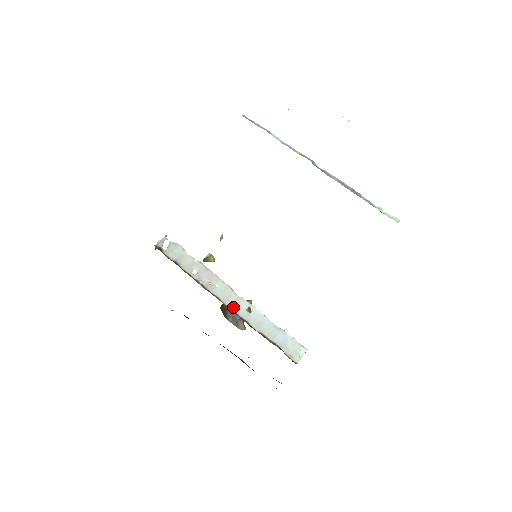
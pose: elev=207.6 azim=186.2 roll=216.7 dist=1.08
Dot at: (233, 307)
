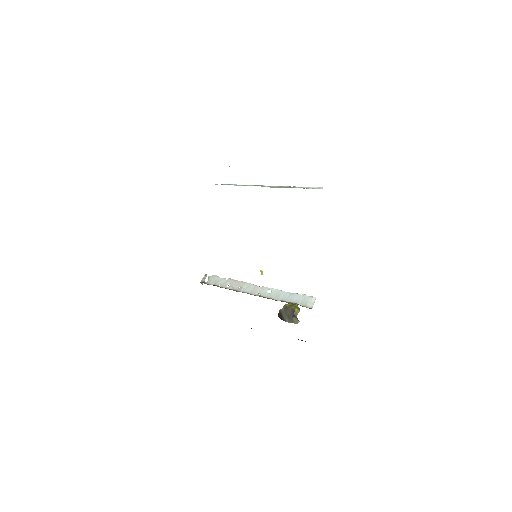
Dot at: (285, 311)
